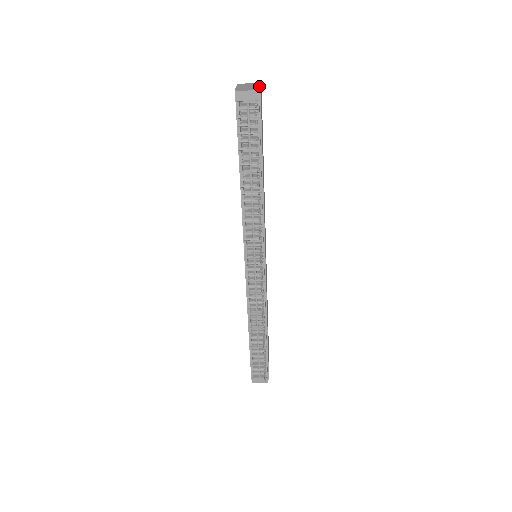
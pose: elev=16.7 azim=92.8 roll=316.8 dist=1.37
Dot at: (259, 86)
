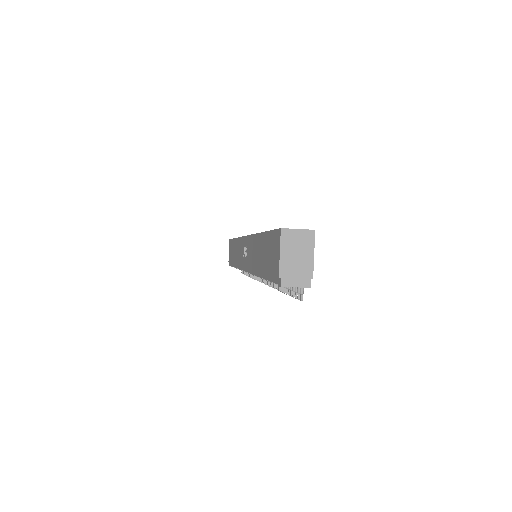
Dot at: (312, 259)
